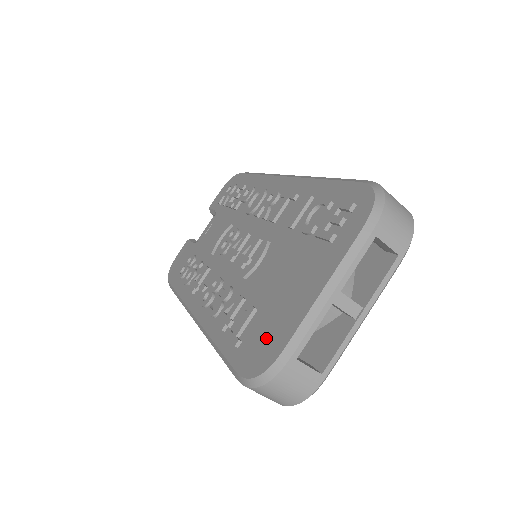
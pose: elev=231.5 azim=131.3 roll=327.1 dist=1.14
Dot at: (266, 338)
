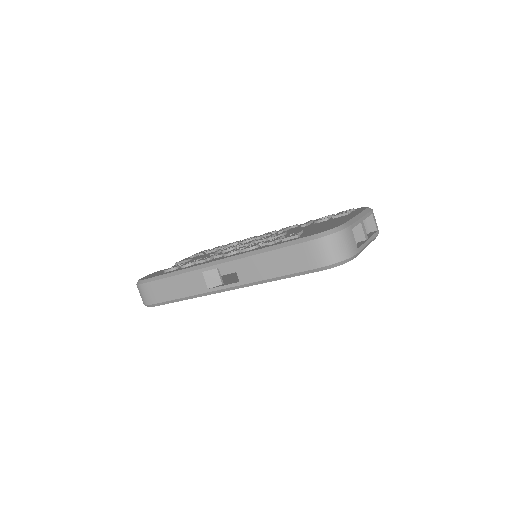
Dot at: (325, 228)
